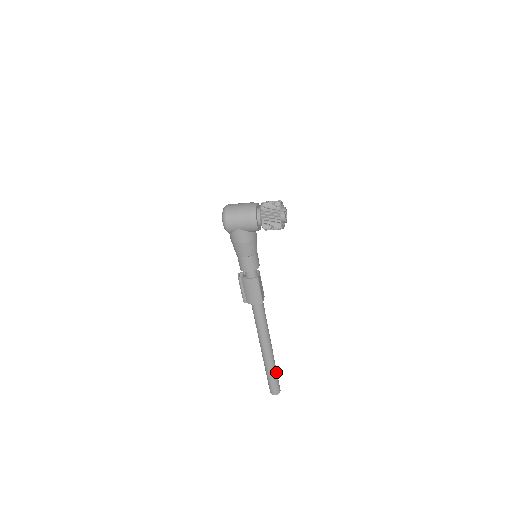
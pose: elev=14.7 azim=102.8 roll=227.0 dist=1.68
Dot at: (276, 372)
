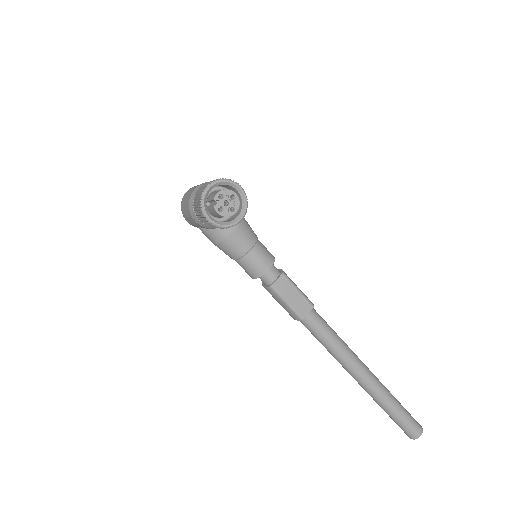
Dot at: (395, 409)
